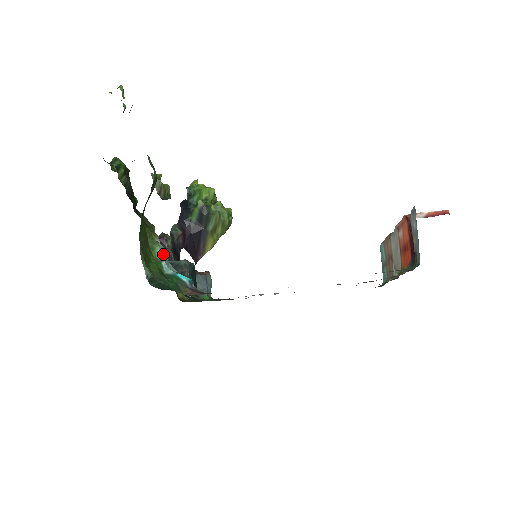
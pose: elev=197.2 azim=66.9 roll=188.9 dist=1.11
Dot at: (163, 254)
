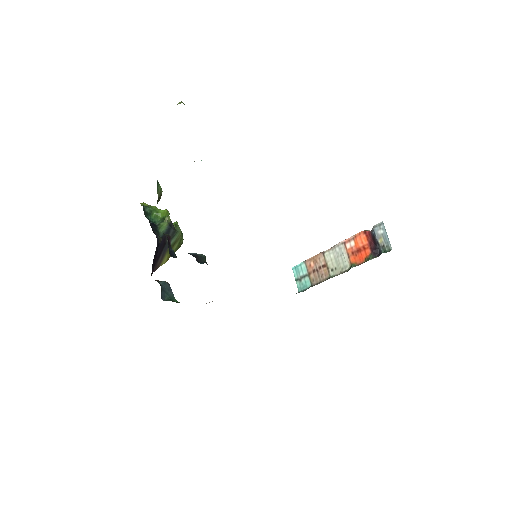
Dot at: occluded
